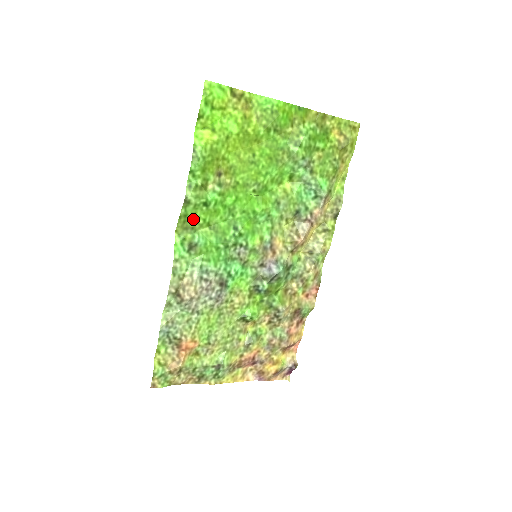
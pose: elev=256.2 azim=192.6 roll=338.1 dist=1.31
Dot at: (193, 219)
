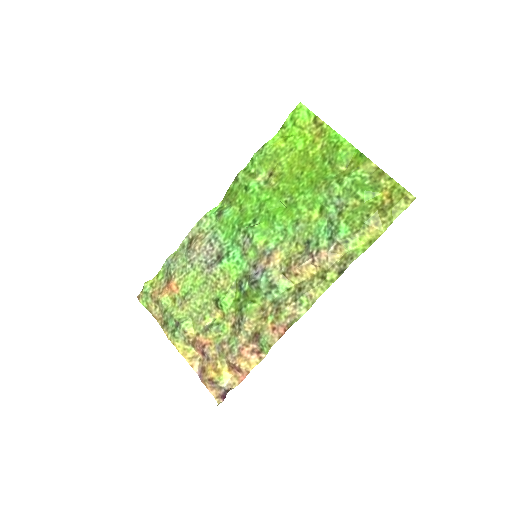
Dot at: (234, 196)
